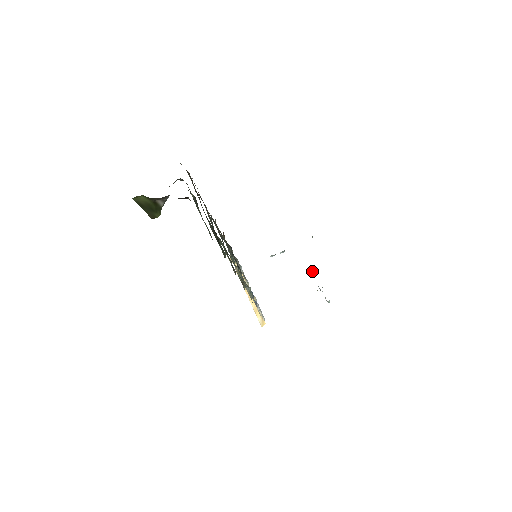
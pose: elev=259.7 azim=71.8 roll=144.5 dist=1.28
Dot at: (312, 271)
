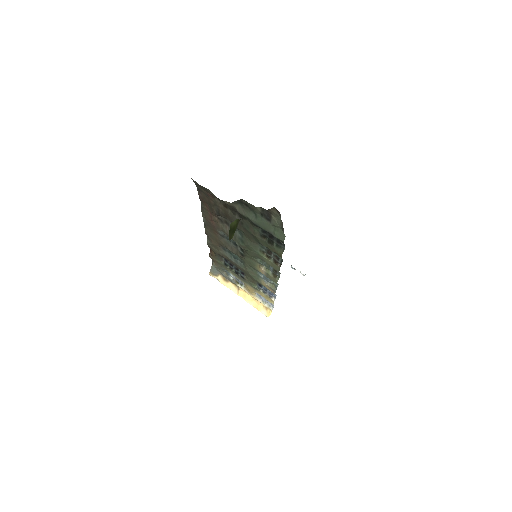
Dot at: occluded
